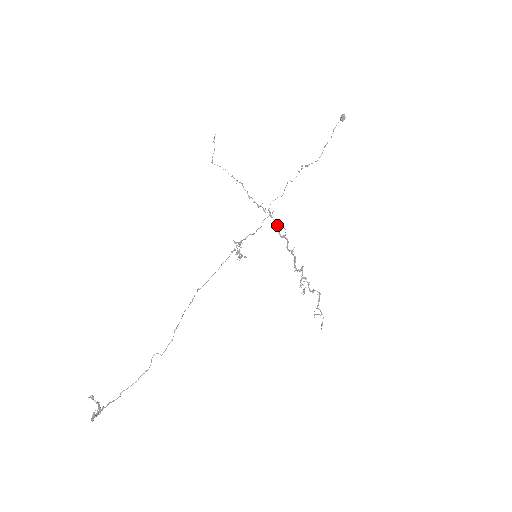
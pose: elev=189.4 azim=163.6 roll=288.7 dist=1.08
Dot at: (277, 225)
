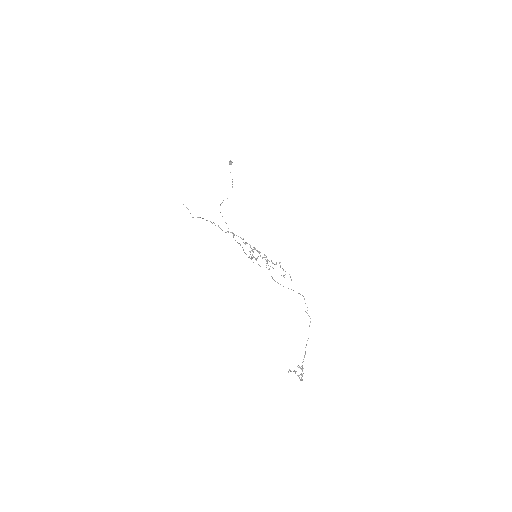
Dot at: (241, 238)
